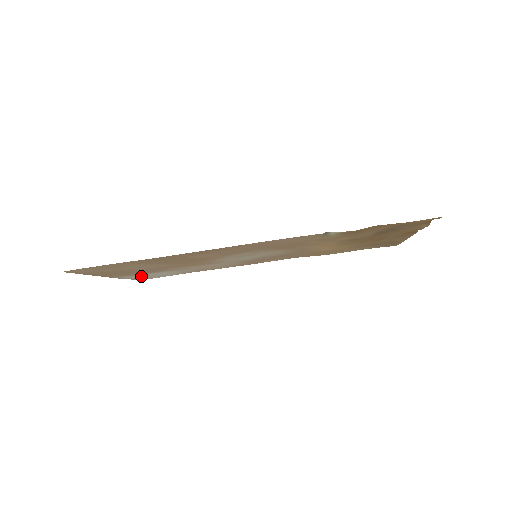
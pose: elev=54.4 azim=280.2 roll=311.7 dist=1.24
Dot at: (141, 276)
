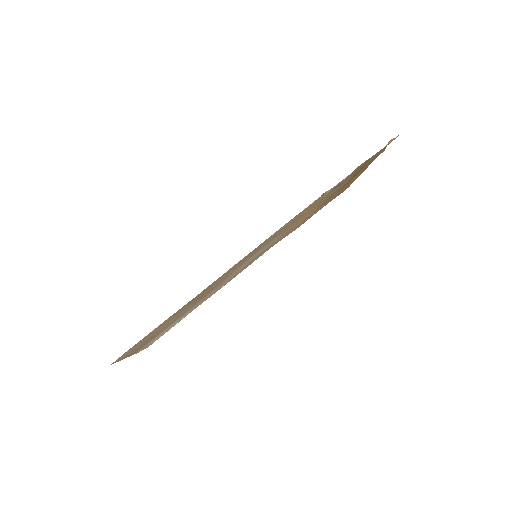
Dot at: (154, 339)
